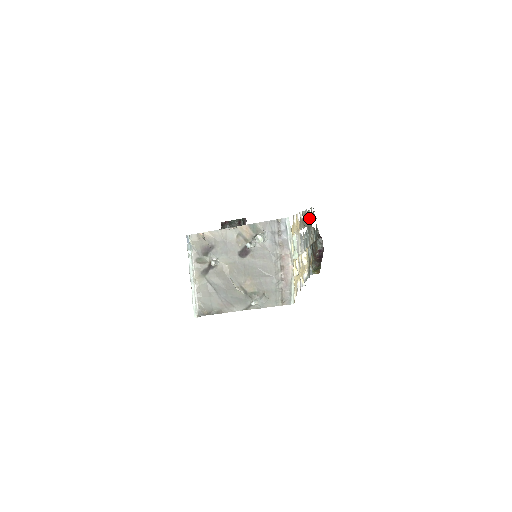
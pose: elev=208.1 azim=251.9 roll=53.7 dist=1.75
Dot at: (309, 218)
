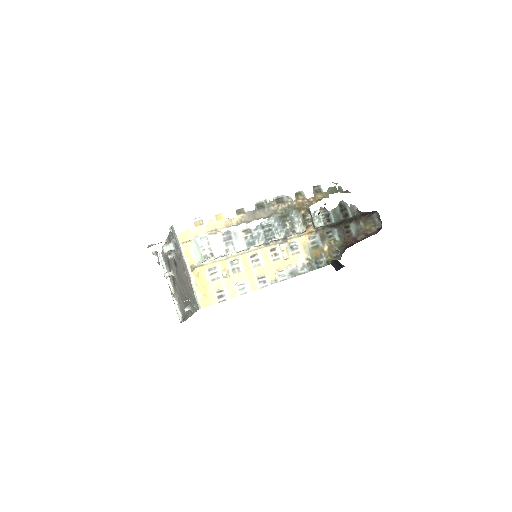
Dot at: (300, 201)
